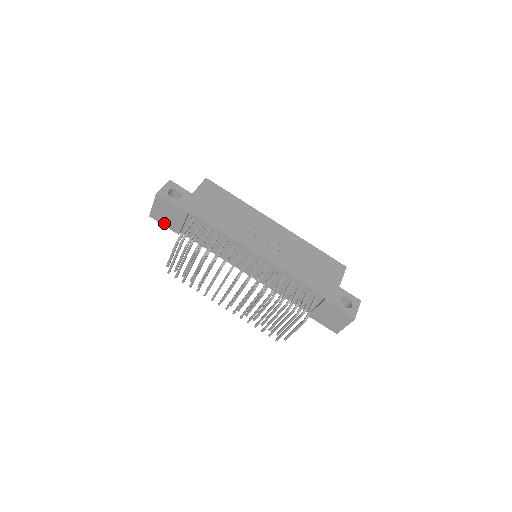
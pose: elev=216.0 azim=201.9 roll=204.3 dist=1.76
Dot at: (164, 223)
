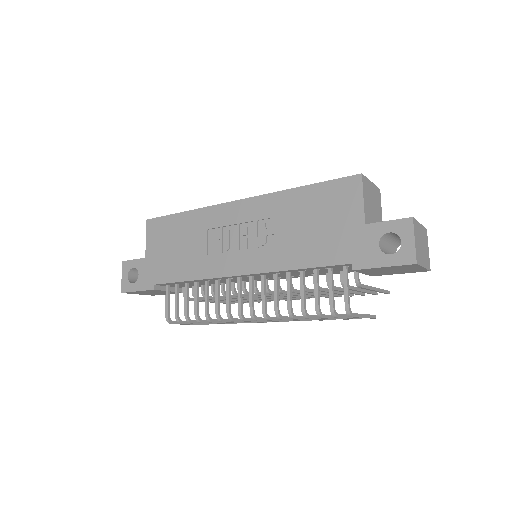
Dot at: (165, 294)
